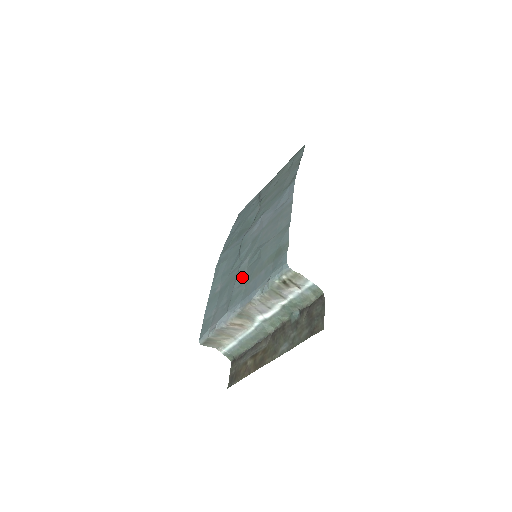
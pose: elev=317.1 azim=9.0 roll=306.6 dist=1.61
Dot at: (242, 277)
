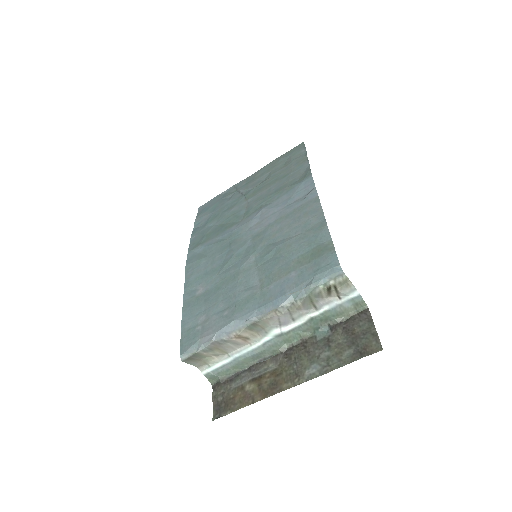
Dot at: (249, 278)
